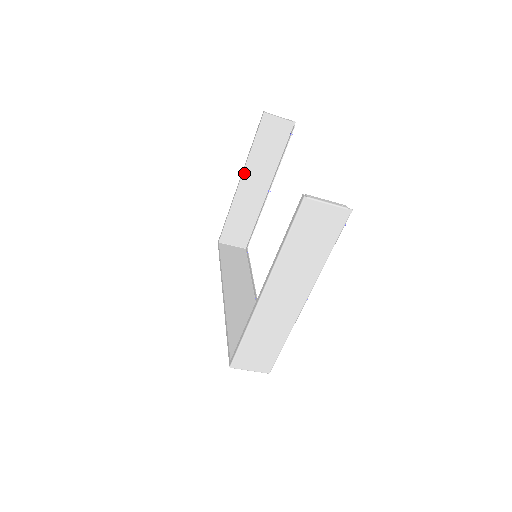
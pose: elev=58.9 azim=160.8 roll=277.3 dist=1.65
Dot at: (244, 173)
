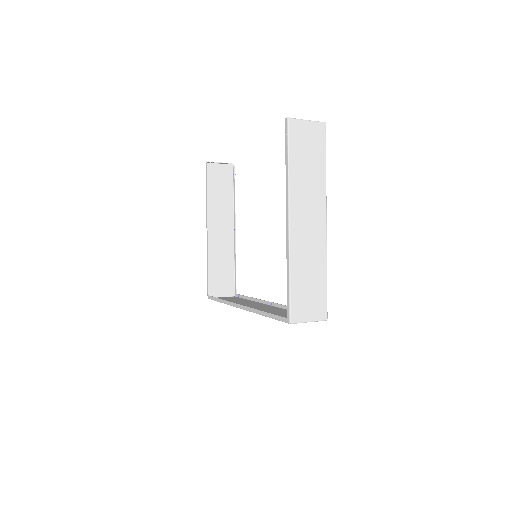
Dot at: (208, 220)
